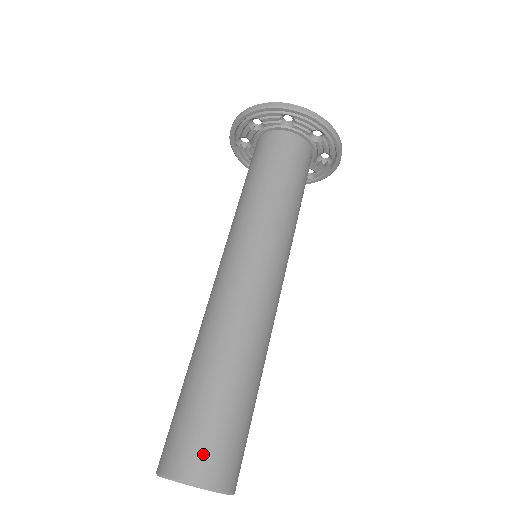
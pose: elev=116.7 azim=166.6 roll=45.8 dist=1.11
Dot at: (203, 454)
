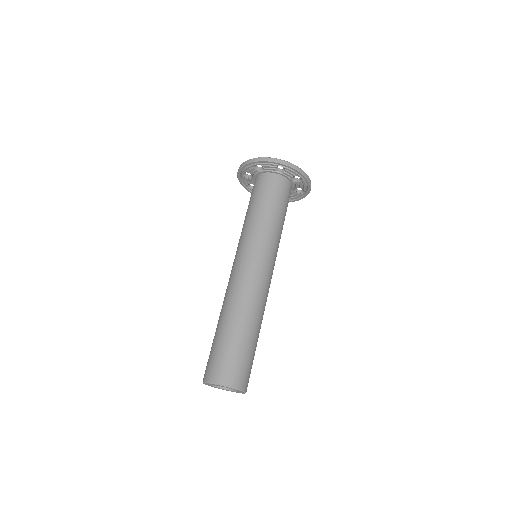
Dot at: (216, 367)
